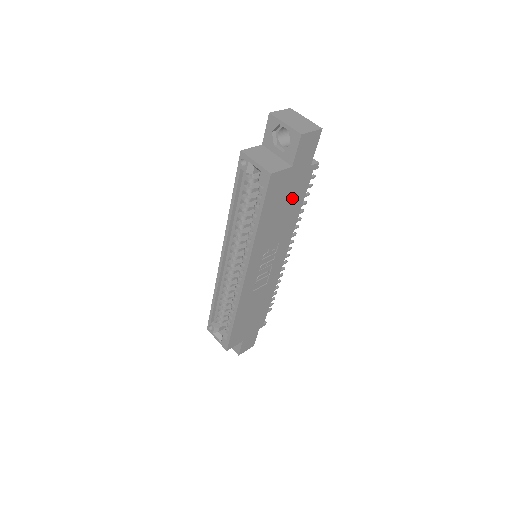
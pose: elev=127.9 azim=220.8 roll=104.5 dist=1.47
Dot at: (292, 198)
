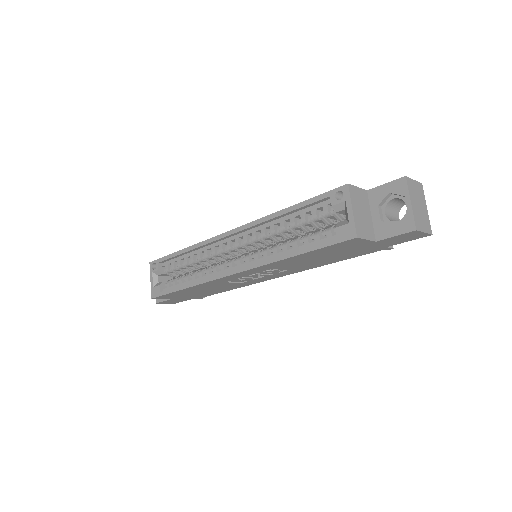
Dot at: (342, 255)
